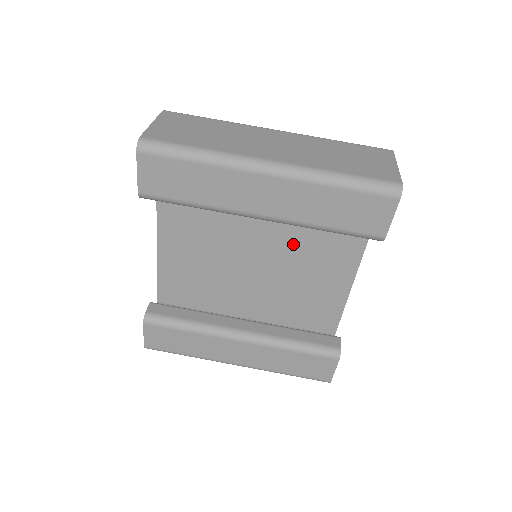
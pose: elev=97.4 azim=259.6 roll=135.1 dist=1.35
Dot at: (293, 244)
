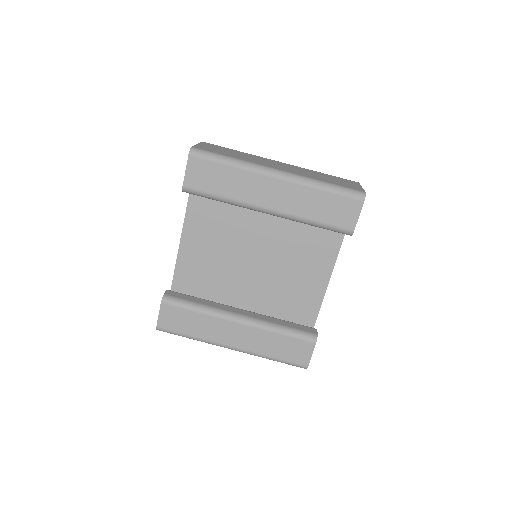
Dot at: (285, 248)
